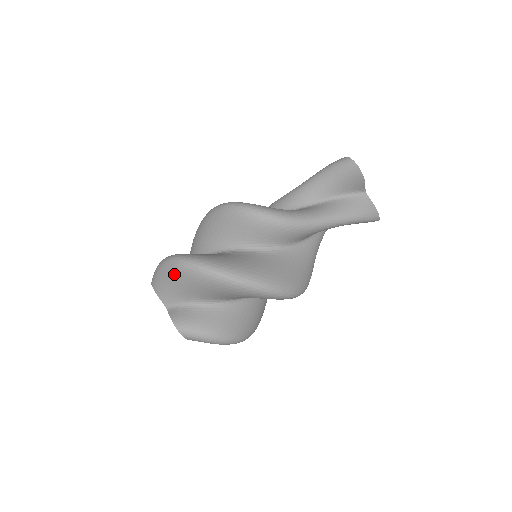
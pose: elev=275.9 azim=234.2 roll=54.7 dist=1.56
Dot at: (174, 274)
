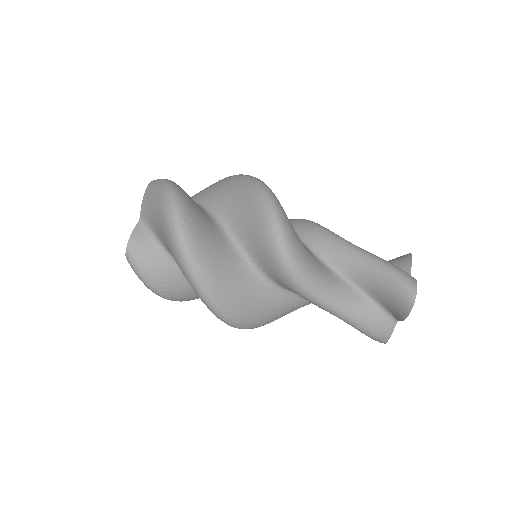
Dot at: (161, 214)
